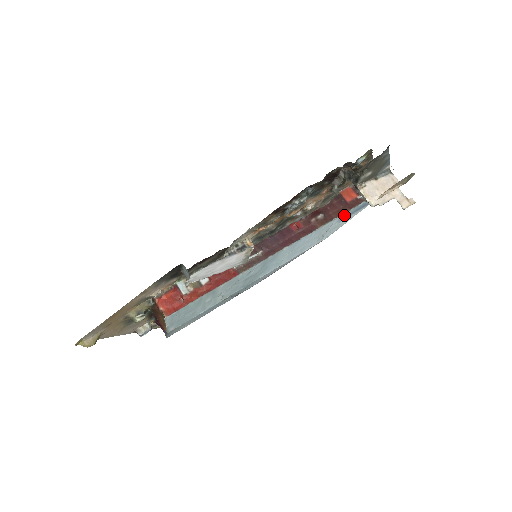
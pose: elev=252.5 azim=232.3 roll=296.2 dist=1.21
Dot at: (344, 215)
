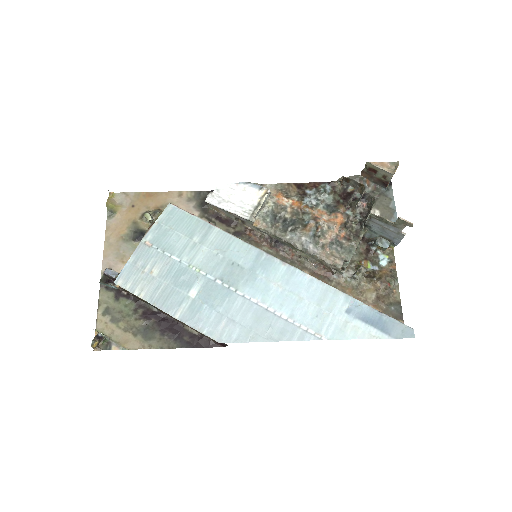
Dot at: (354, 305)
